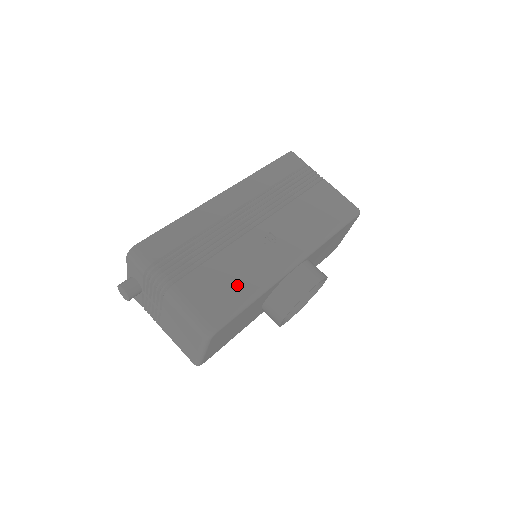
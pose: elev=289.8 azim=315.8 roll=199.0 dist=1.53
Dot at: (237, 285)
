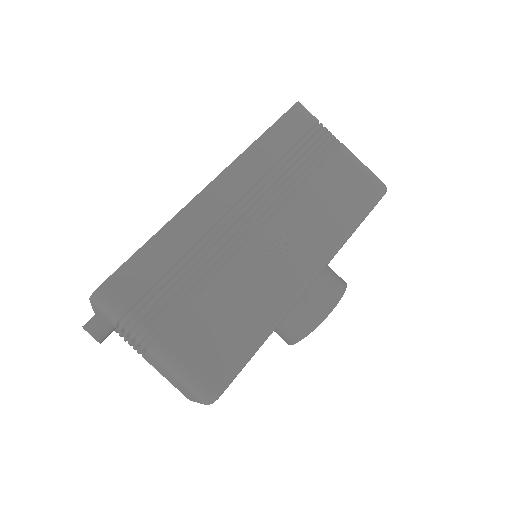
Dot at: (241, 326)
